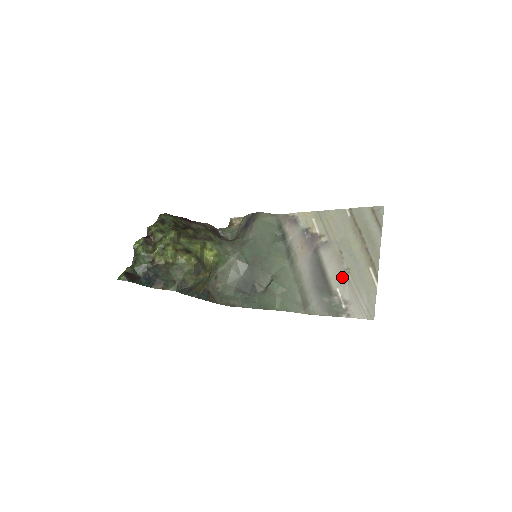
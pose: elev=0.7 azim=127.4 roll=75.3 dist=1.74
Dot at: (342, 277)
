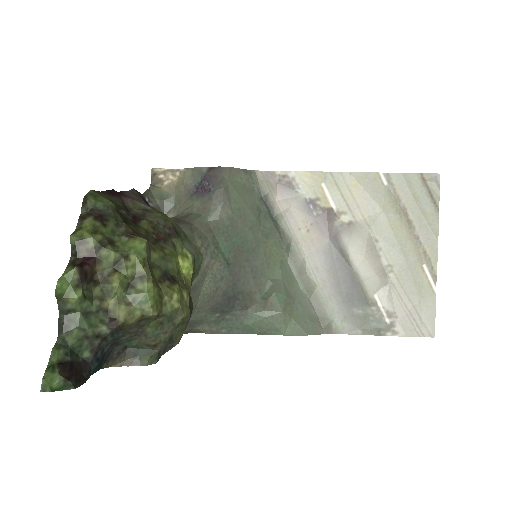
Dot at: (382, 278)
